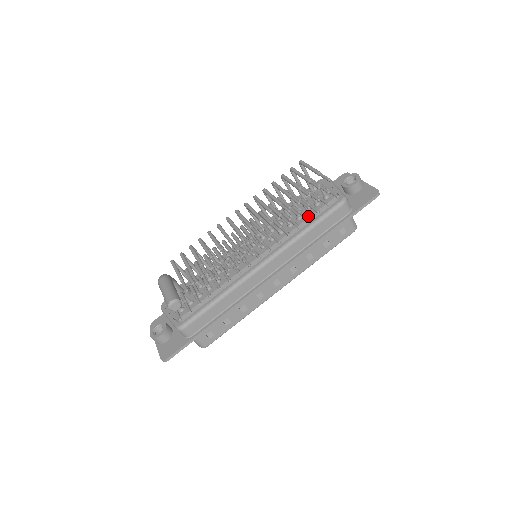
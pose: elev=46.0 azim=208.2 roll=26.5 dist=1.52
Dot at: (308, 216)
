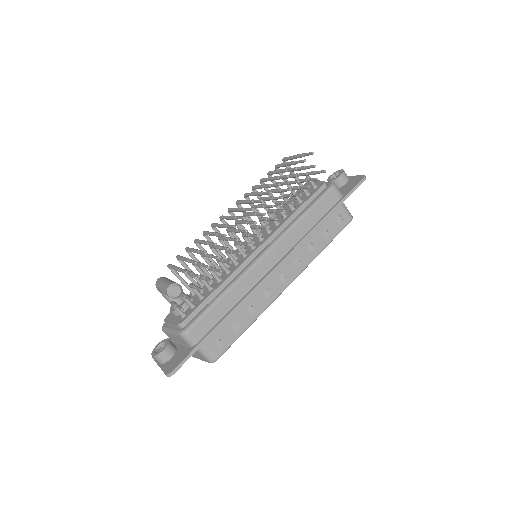
Dot at: (301, 204)
